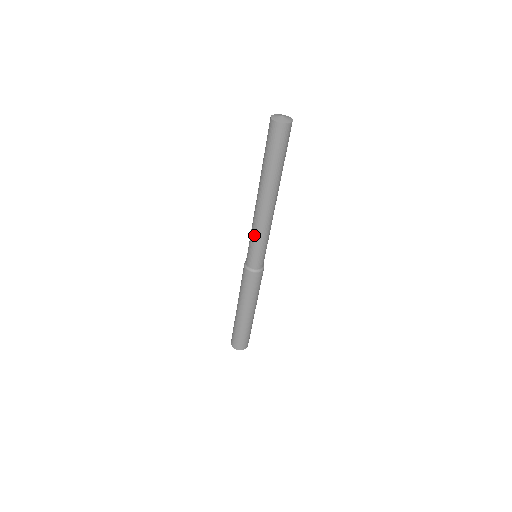
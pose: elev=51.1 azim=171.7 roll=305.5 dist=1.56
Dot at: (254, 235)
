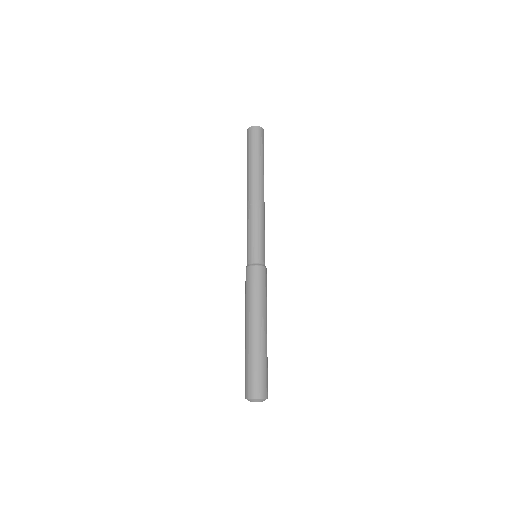
Dot at: (251, 225)
